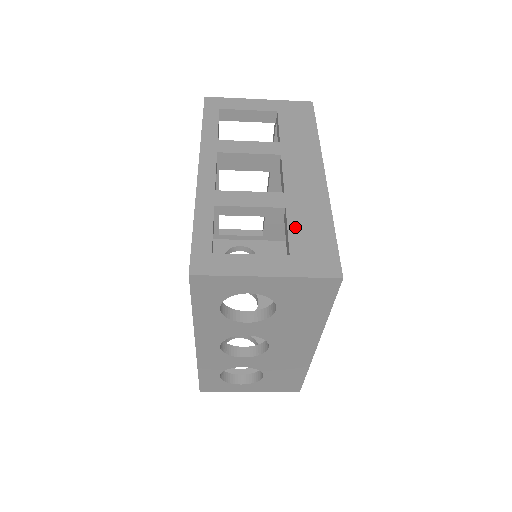
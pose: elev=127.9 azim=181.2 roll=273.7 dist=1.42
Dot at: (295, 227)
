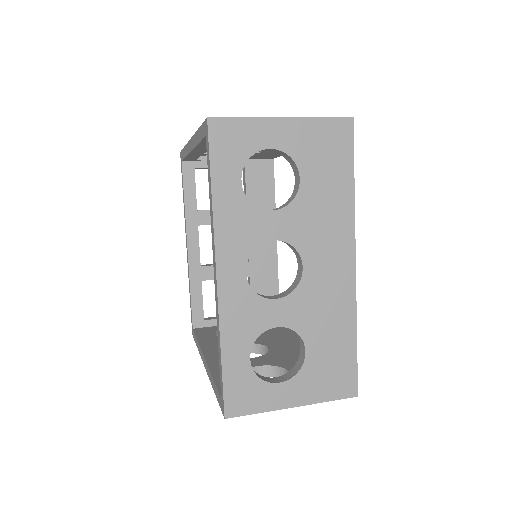
Dot at: occluded
